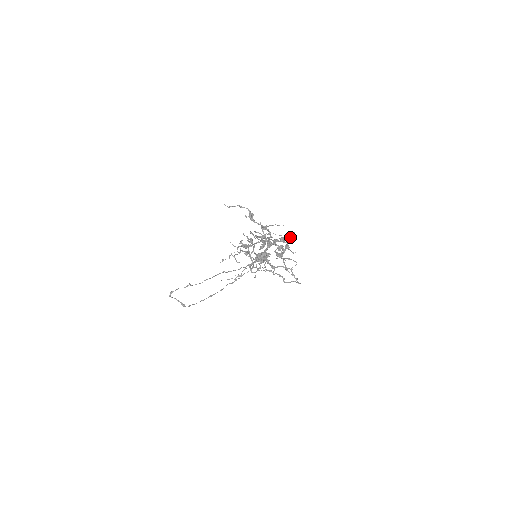
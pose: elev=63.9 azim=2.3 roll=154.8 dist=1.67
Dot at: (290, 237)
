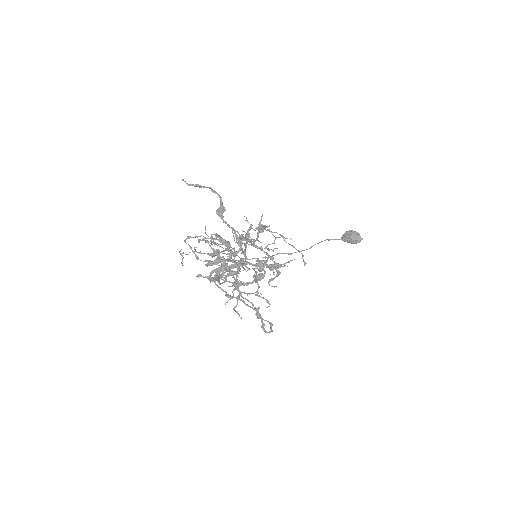
Dot at: occluded
